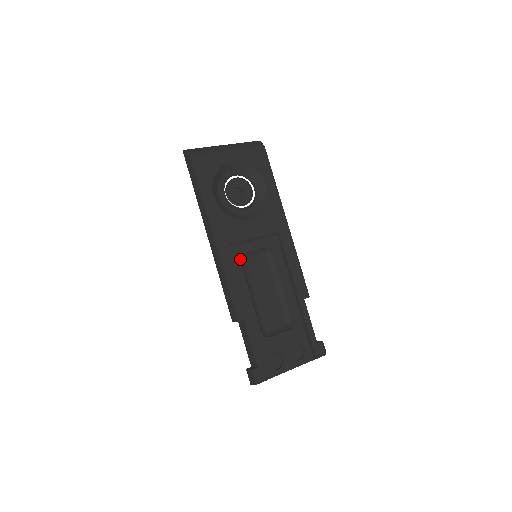
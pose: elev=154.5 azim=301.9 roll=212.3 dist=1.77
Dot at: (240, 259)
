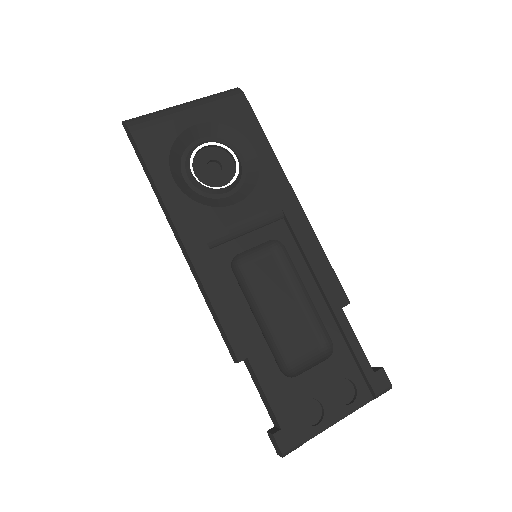
Dot at: (230, 265)
